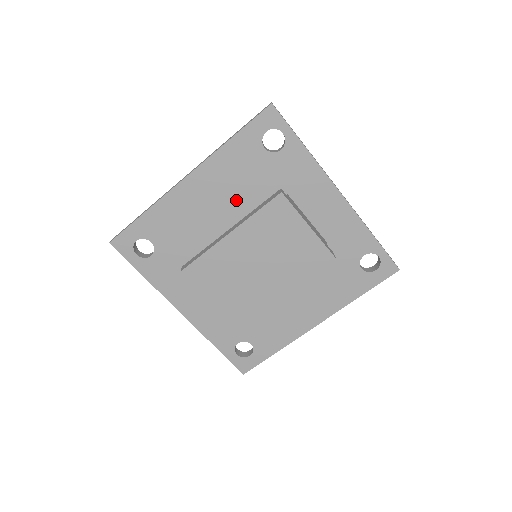
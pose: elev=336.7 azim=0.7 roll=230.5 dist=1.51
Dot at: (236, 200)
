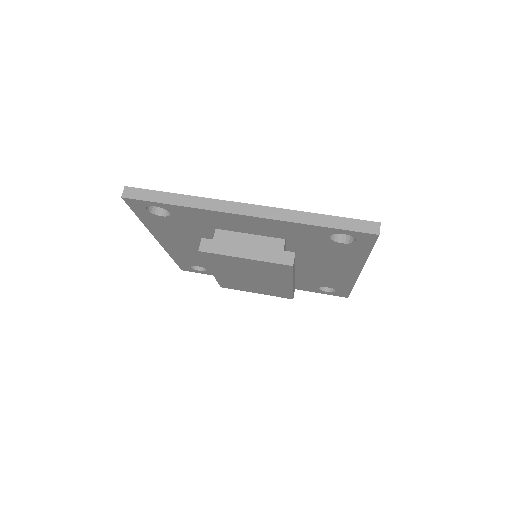
Dot at: (197, 241)
